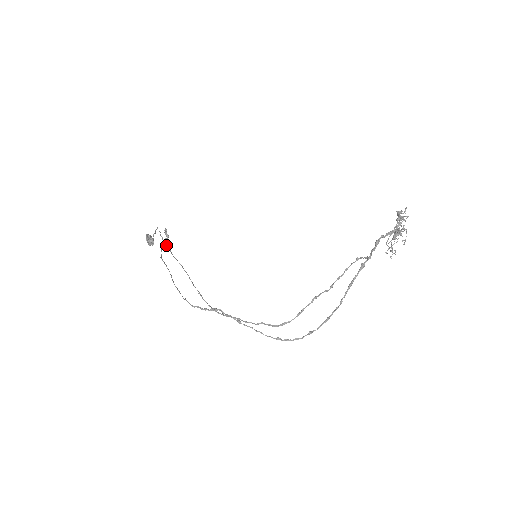
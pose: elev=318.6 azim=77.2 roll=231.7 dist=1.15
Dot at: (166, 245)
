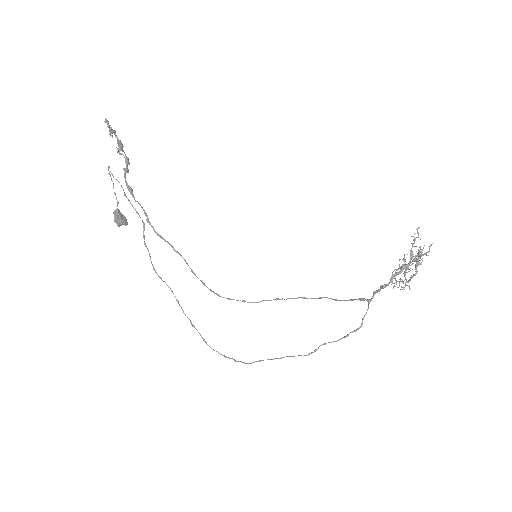
Dot at: (118, 146)
